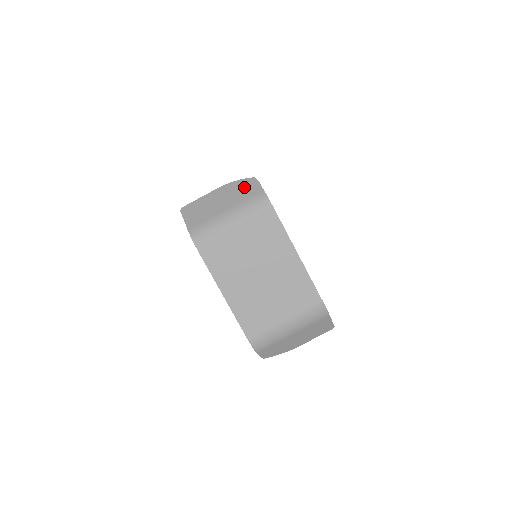
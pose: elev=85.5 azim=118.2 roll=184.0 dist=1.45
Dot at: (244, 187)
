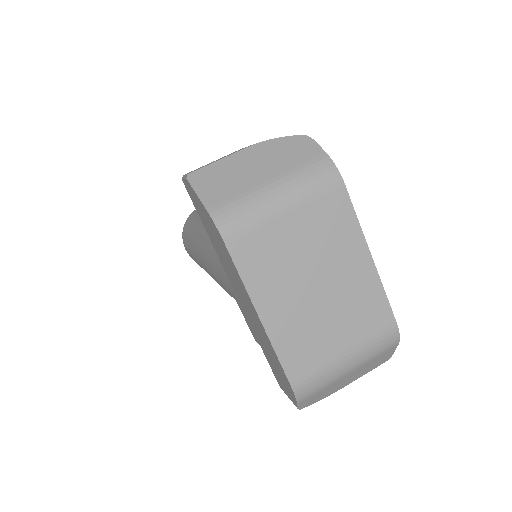
Dot at: (293, 148)
